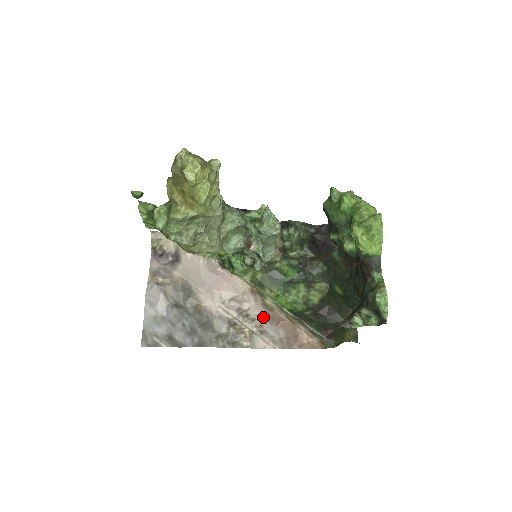
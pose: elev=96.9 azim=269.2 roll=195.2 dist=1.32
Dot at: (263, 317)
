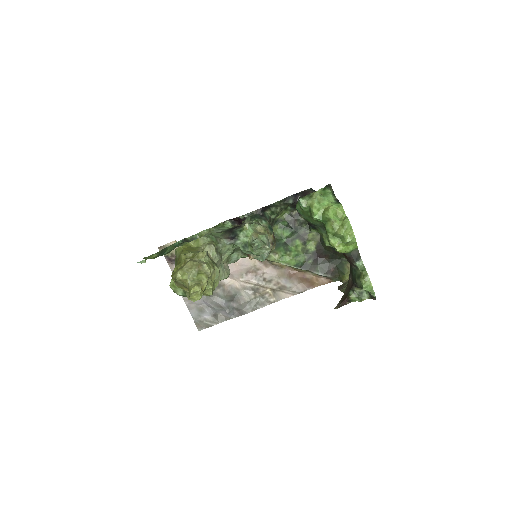
Dot at: (277, 276)
